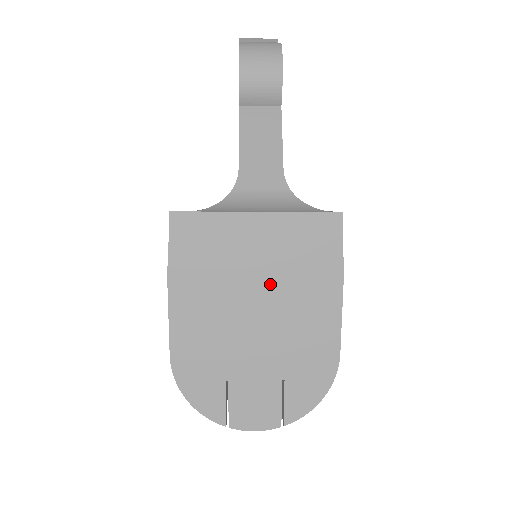
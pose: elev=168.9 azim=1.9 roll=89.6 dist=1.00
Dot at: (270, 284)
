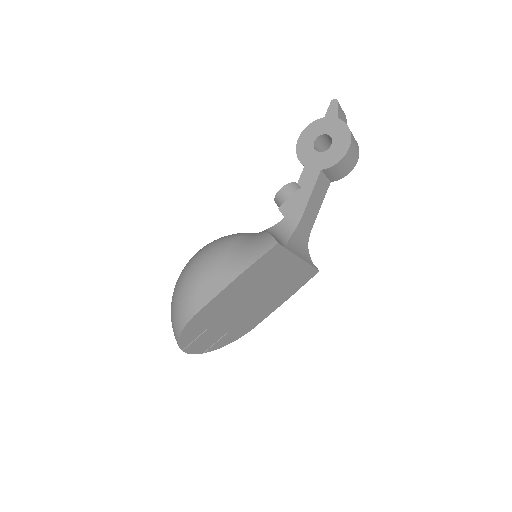
Dot at: (269, 291)
